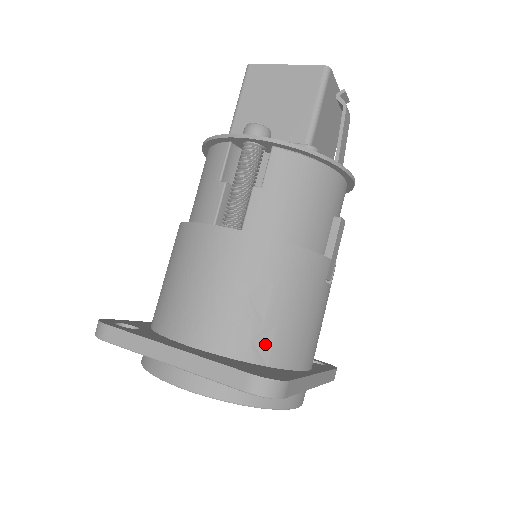
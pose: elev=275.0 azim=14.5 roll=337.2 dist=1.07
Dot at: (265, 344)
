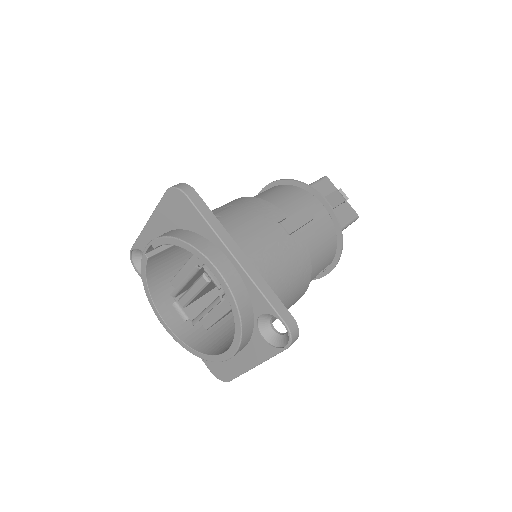
Dot at: occluded
